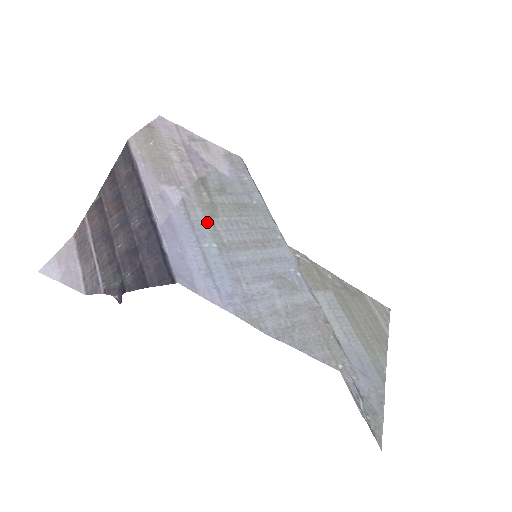
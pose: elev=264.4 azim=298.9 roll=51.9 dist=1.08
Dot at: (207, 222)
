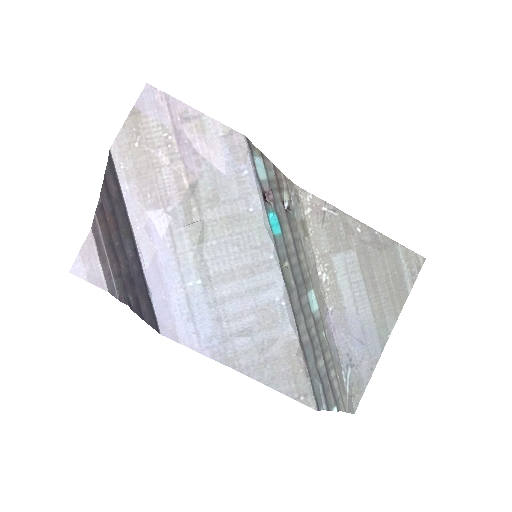
Dot at: (194, 252)
